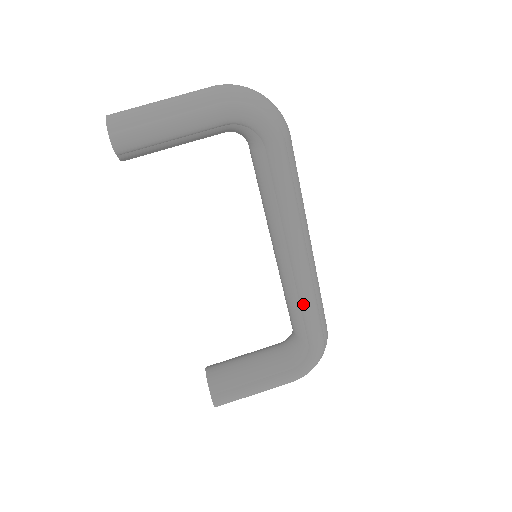
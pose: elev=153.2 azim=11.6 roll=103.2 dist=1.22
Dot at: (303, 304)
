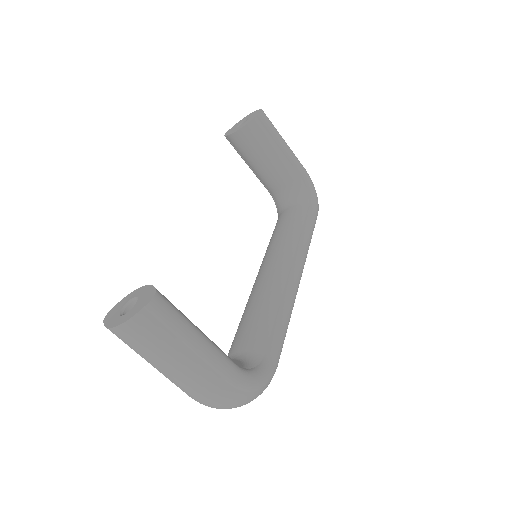
Dot at: (283, 308)
